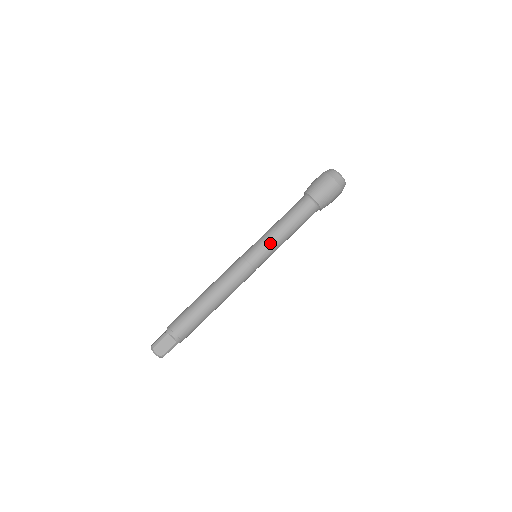
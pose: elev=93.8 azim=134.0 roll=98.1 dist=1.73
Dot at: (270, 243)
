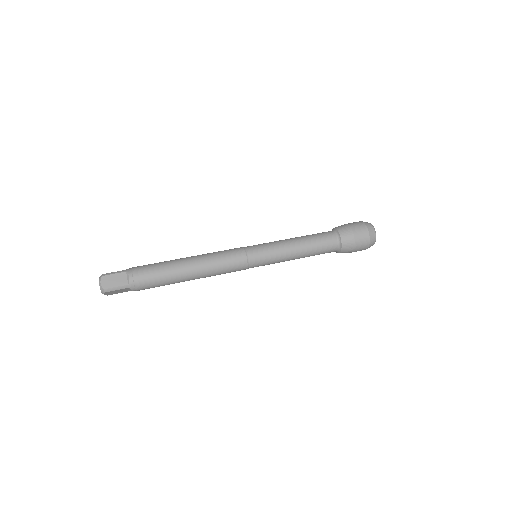
Dot at: (277, 248)
